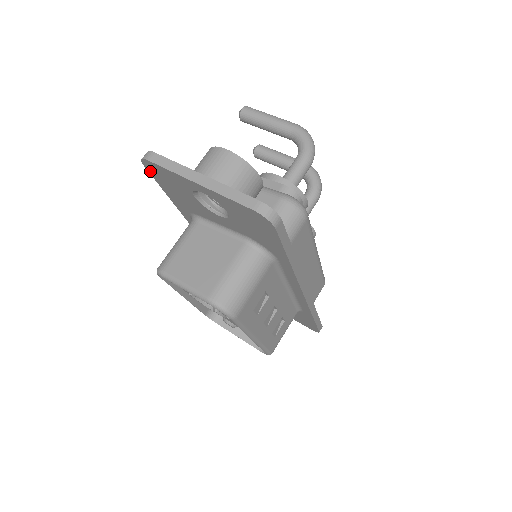
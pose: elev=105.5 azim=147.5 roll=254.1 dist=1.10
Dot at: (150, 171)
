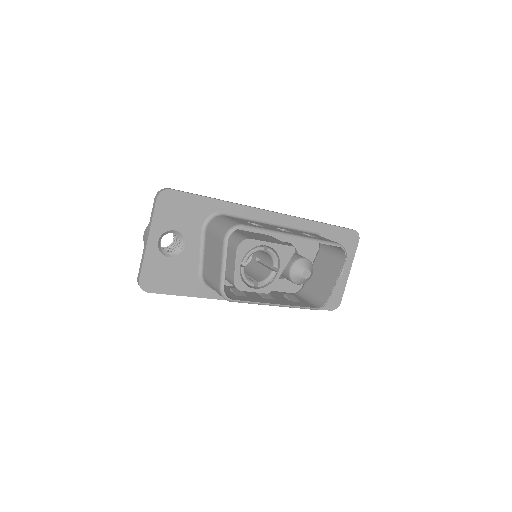
Dot at: (154, 290)
